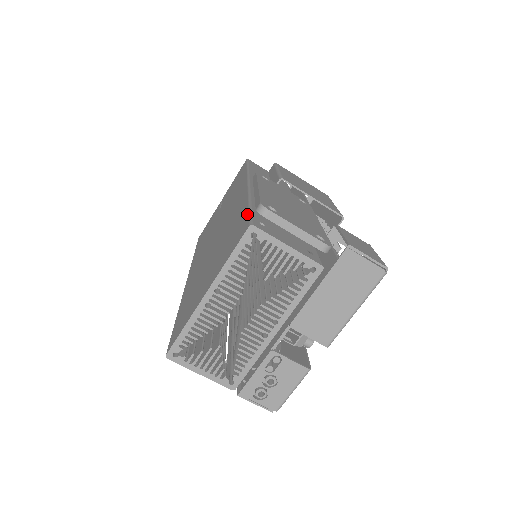
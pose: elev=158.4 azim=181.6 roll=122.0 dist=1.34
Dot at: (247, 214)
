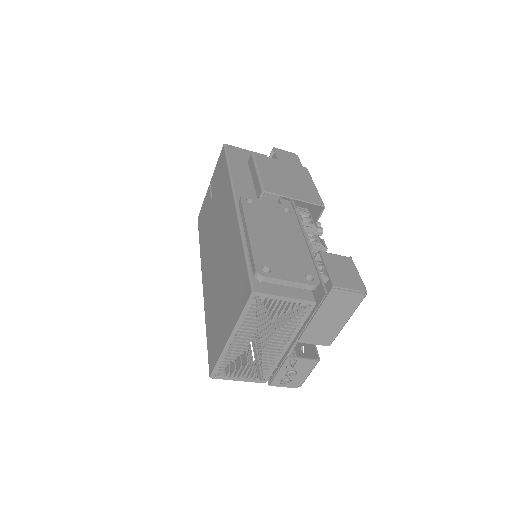
Dot at: (245, 268)
